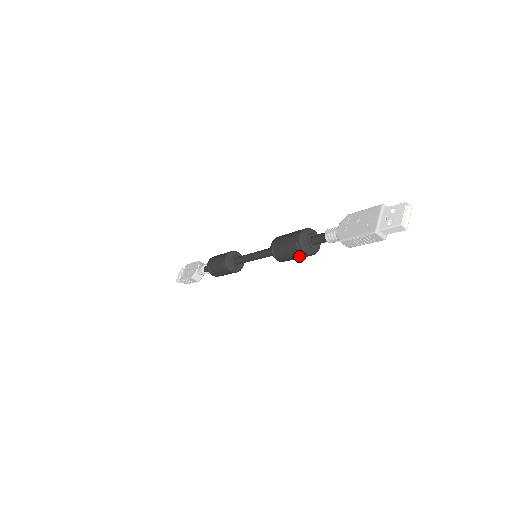
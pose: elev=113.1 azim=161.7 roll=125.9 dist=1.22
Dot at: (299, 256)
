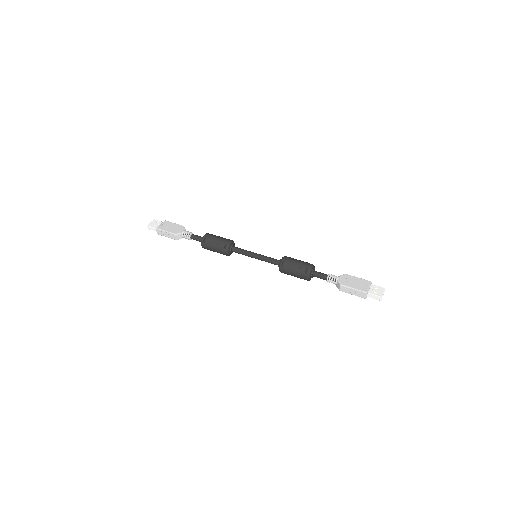
Dot at: (300, 276)
